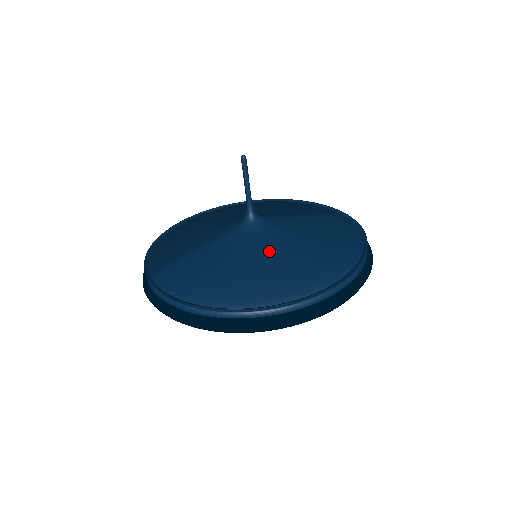
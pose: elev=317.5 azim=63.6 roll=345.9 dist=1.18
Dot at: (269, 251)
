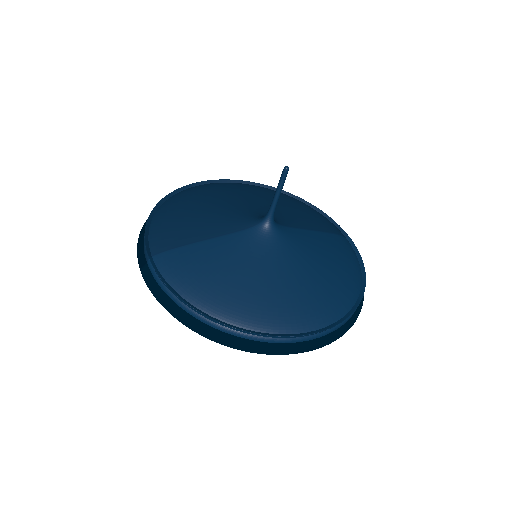
Dot at: (279, 270)
